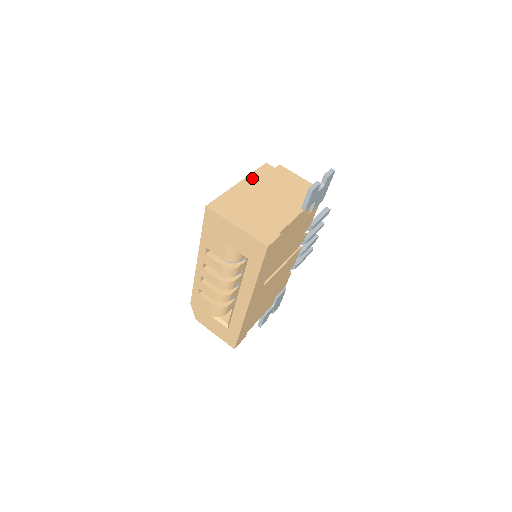
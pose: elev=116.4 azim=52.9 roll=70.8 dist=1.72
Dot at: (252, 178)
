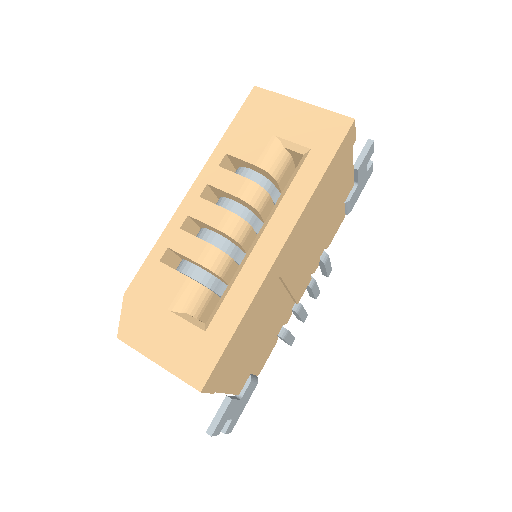
Dot at: occluded
